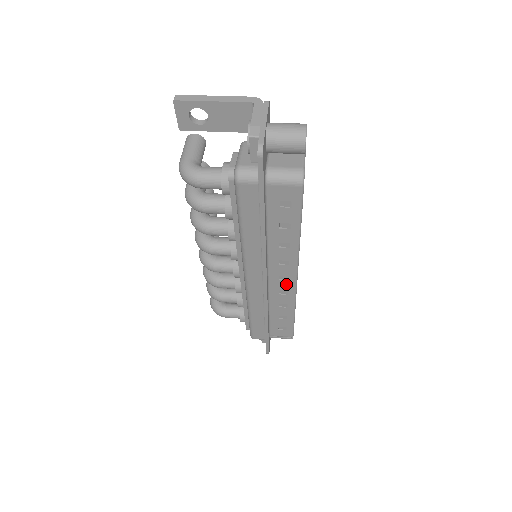
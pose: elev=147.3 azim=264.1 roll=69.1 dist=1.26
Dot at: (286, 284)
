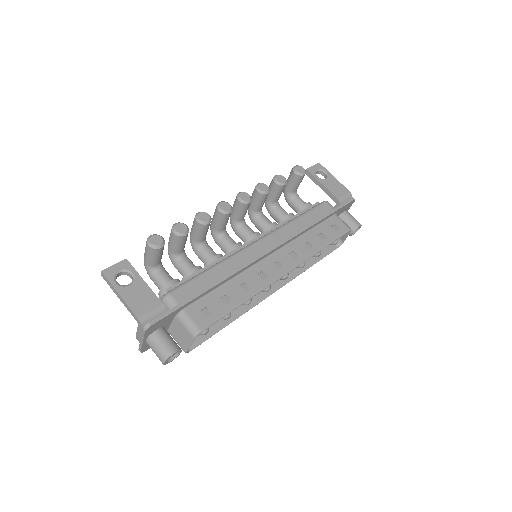
Dot at: occluded
